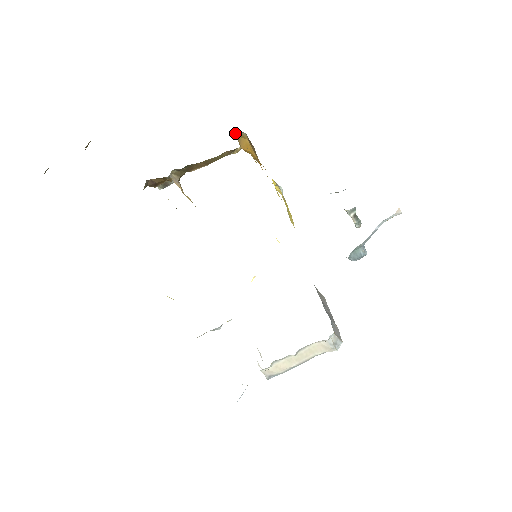
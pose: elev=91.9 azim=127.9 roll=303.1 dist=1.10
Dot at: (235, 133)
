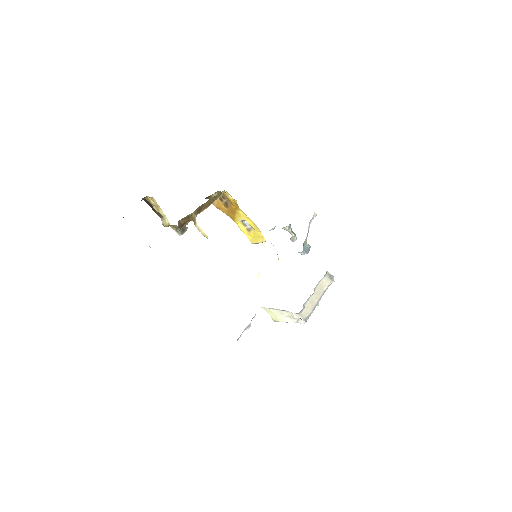
Dot at: (210, 197)
